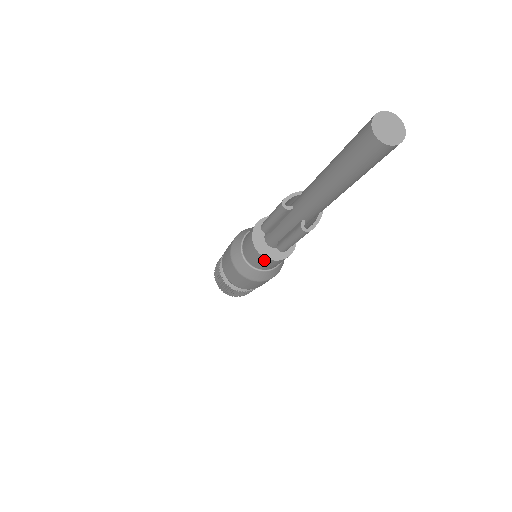
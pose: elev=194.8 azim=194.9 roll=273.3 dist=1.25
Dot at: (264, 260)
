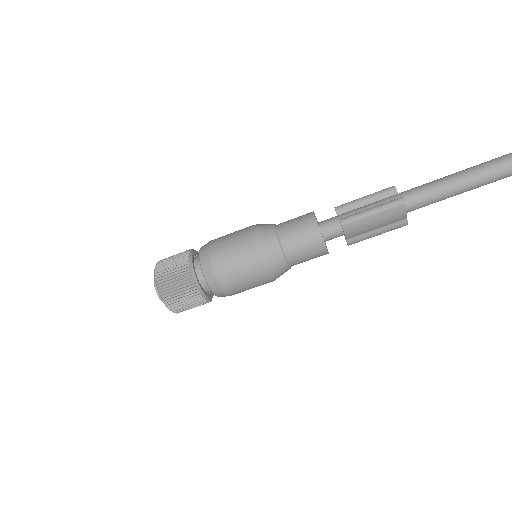
Dot at: (309, 225)
